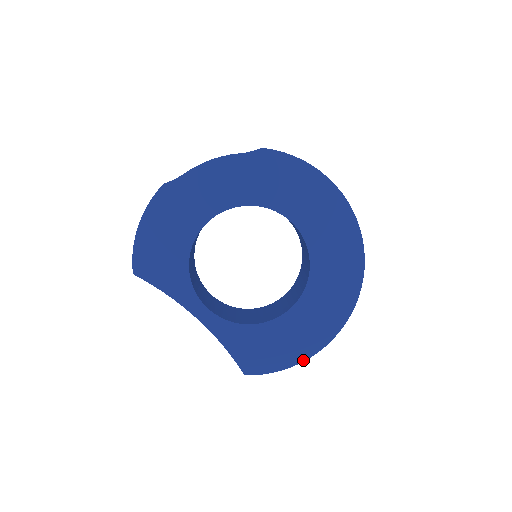
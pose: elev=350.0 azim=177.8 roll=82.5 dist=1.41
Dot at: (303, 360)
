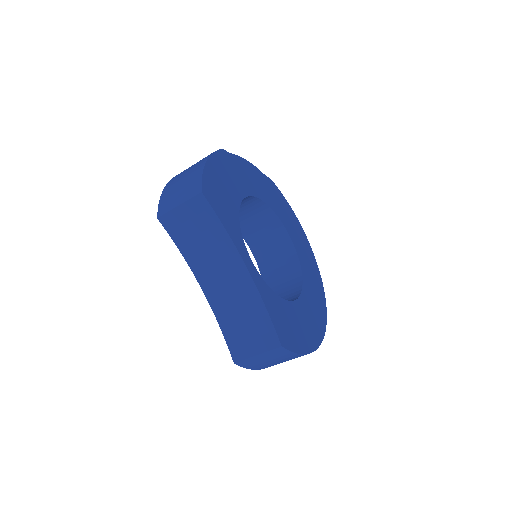
Dot at: (312, 351)
